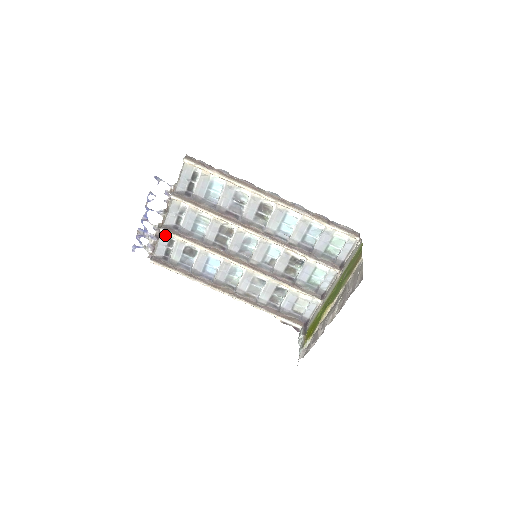
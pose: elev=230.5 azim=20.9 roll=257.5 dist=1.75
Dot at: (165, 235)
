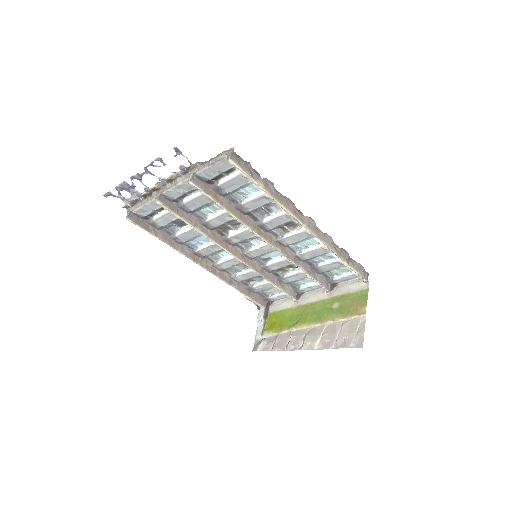
Dot at: occluded
